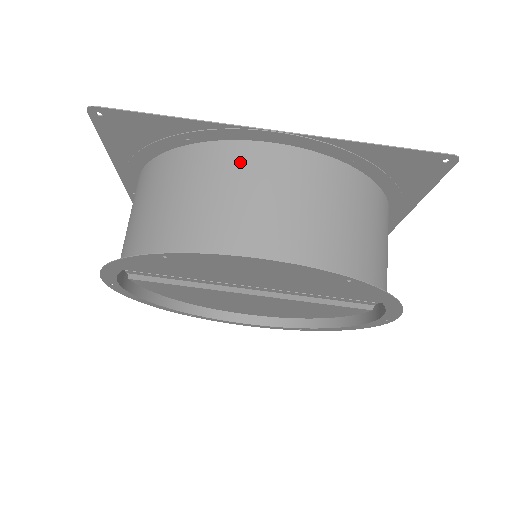
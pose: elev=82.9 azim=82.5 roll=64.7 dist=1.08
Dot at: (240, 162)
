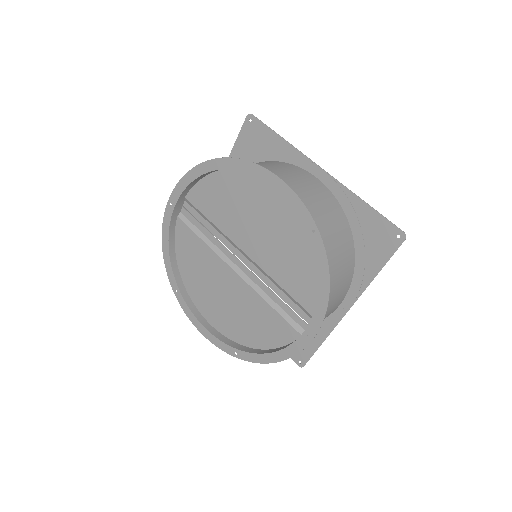
Dot at: (296, 171)
